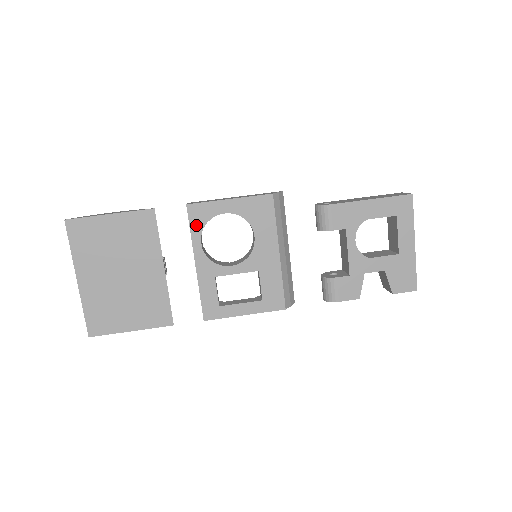
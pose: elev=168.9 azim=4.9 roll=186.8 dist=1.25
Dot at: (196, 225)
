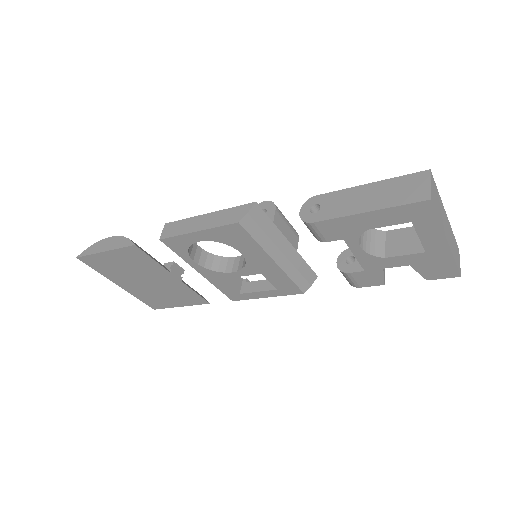
Dot at: (180, 251)
